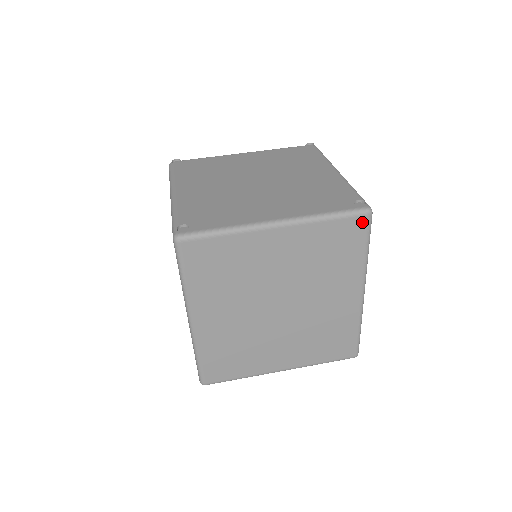
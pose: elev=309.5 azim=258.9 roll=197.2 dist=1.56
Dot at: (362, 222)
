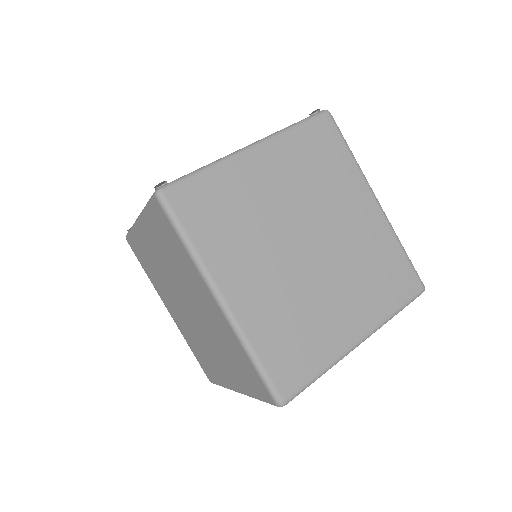
Dot at: (327, 122)
